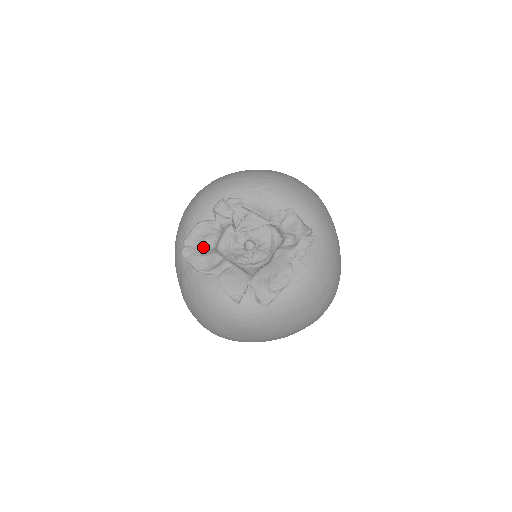
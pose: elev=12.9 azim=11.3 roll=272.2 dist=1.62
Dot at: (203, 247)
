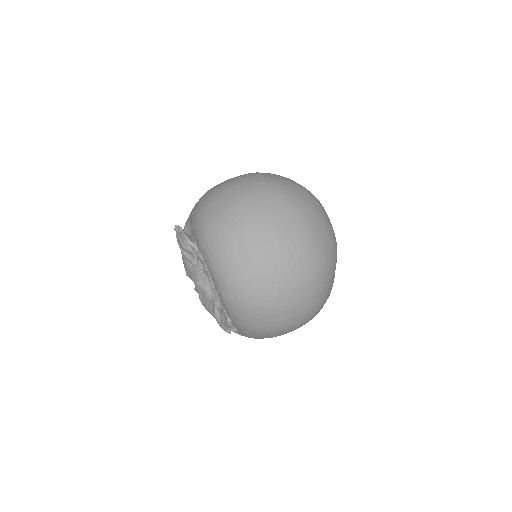
Dot at: occluded
